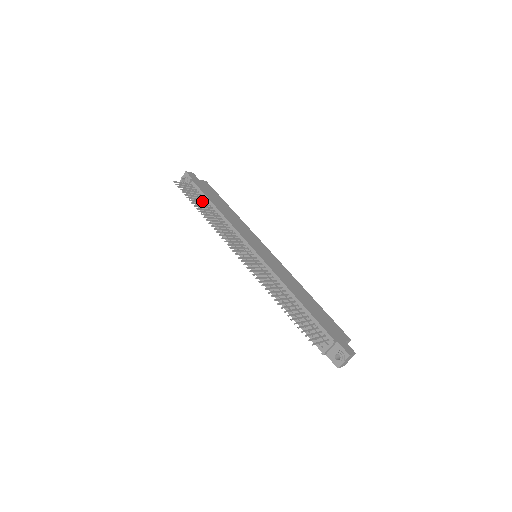
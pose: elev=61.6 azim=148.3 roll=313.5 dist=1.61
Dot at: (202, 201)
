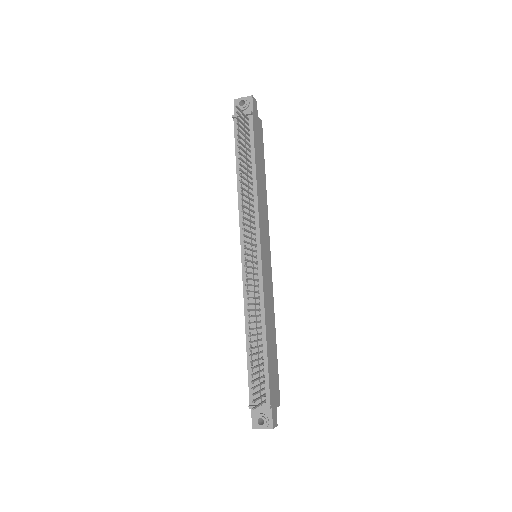
Dot at: occluded
